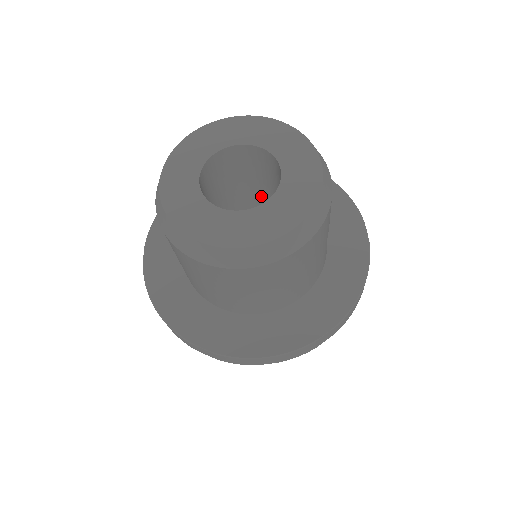
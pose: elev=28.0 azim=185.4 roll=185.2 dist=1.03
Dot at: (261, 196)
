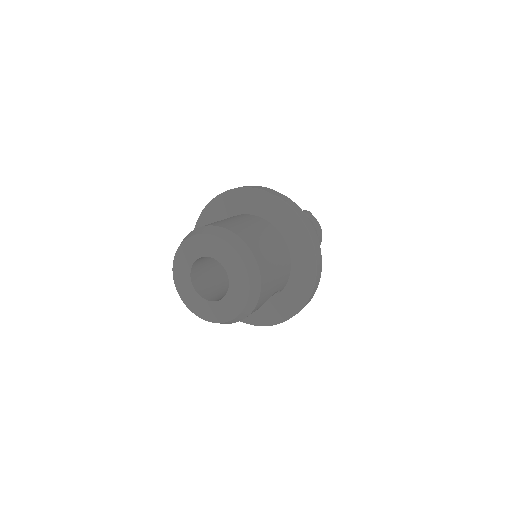
Dot at: occluded
